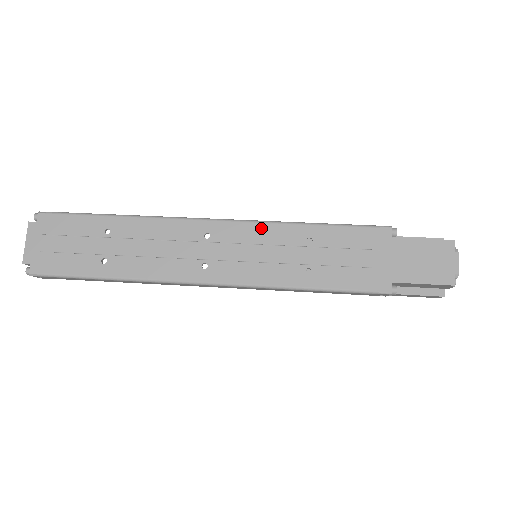
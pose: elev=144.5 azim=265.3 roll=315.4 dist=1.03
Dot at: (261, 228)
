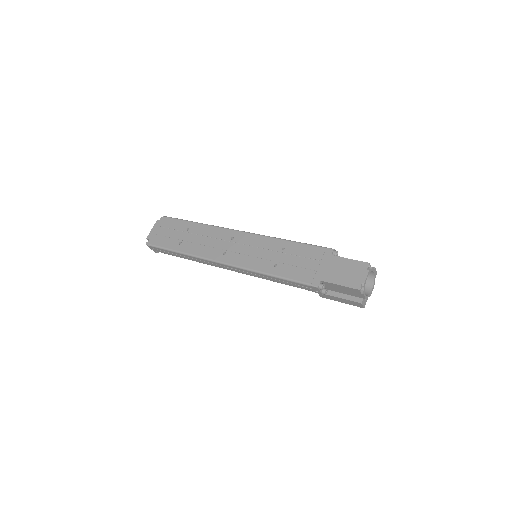
Dot at: (261, 238)
